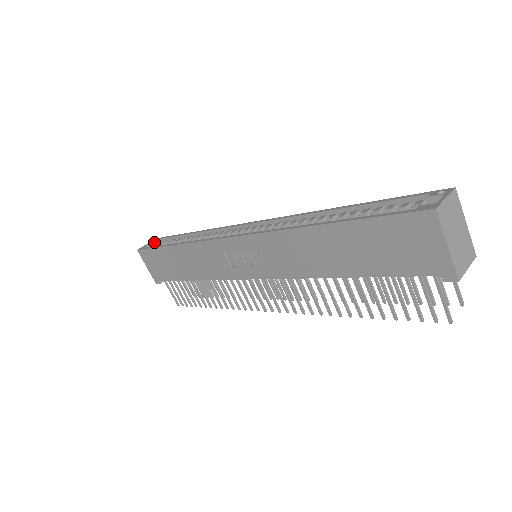
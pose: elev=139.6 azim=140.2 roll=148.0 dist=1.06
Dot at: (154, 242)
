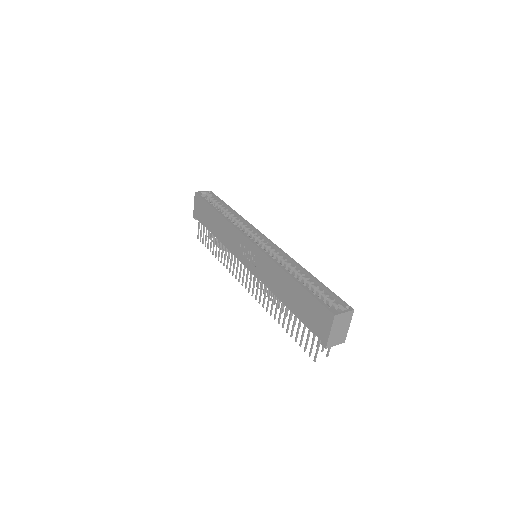
Dot at: (208, 193)
